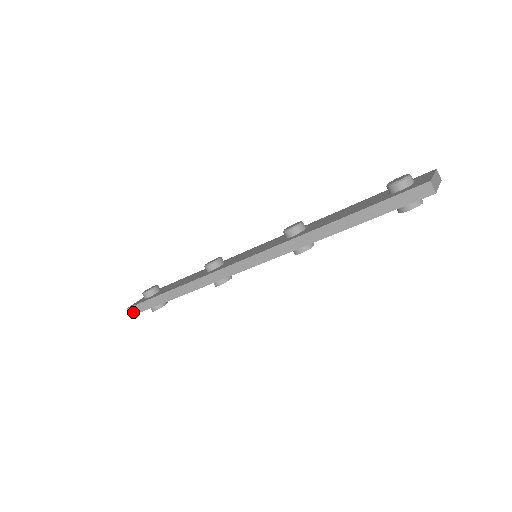
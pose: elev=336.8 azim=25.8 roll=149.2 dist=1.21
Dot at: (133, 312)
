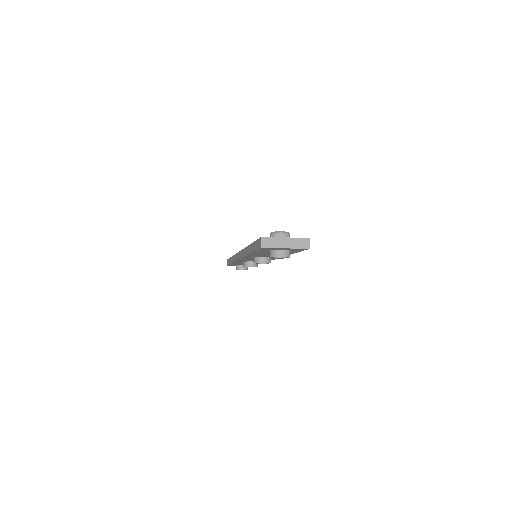
Dot at: occluded
